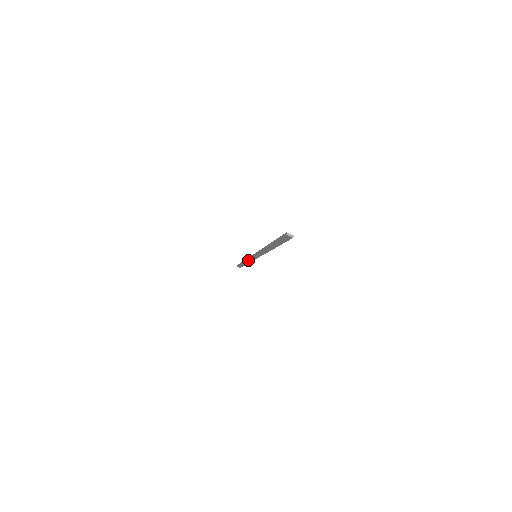
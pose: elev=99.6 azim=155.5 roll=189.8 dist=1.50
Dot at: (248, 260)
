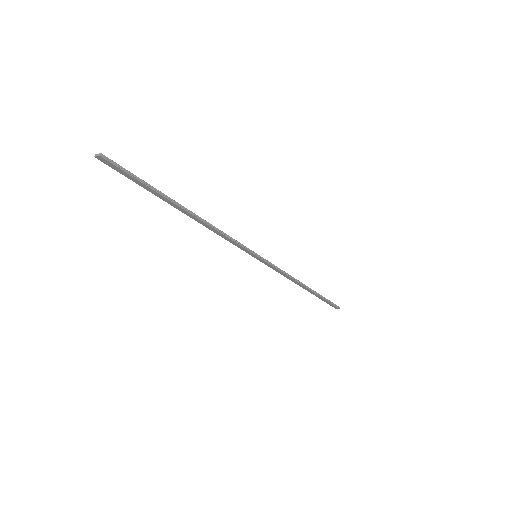
Dot at: (286, 277)
